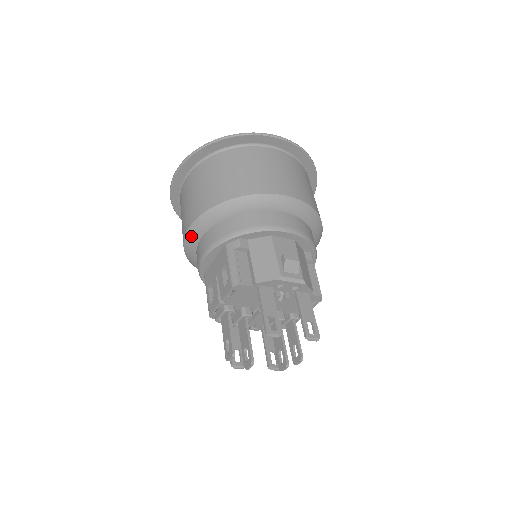
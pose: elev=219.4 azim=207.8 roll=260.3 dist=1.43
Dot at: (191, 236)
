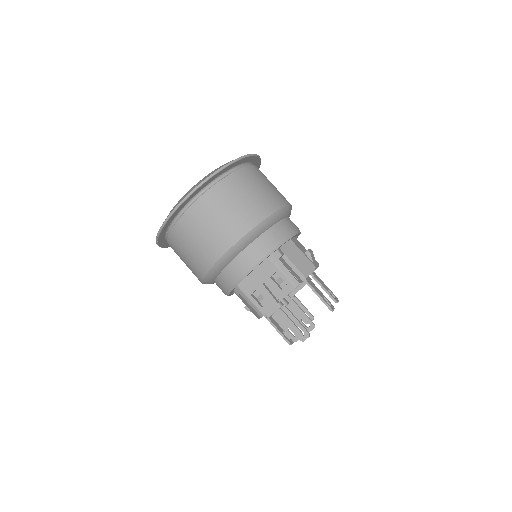
Dot at: (227, 258)
